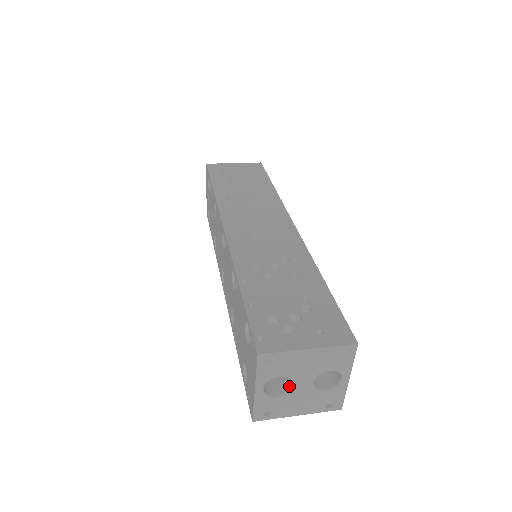
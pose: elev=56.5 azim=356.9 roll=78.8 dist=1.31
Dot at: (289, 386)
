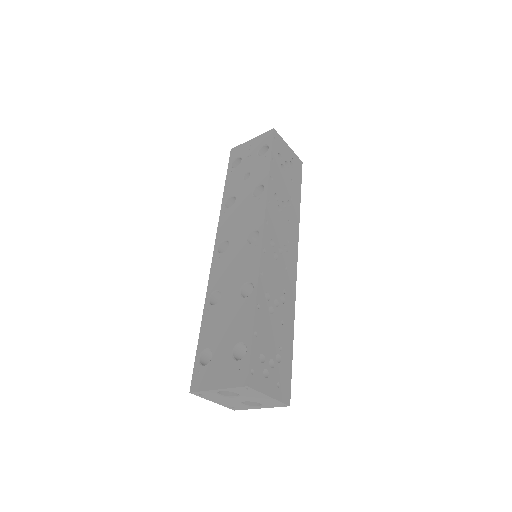
Dot at: (232, 394)
